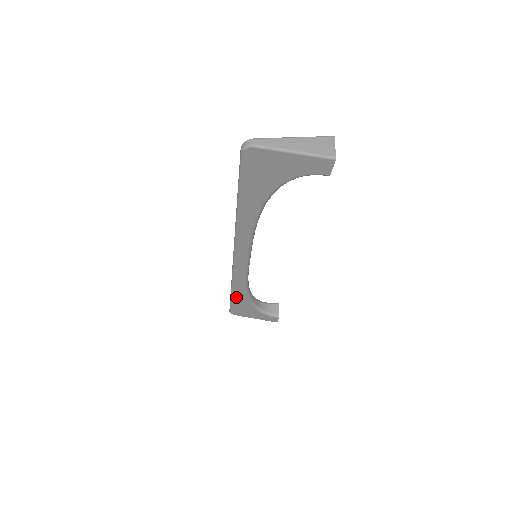
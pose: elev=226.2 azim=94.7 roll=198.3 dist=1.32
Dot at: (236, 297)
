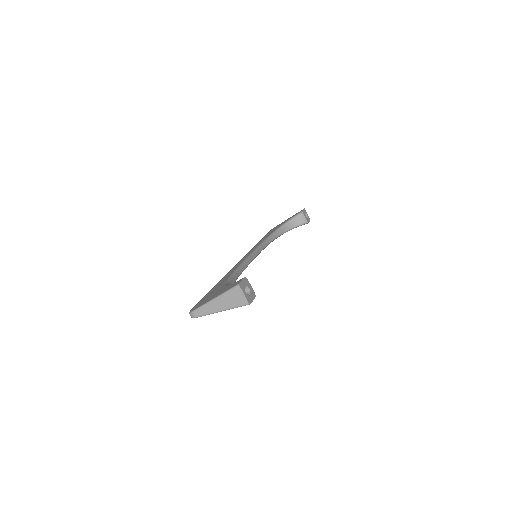
Dot at: occluded
